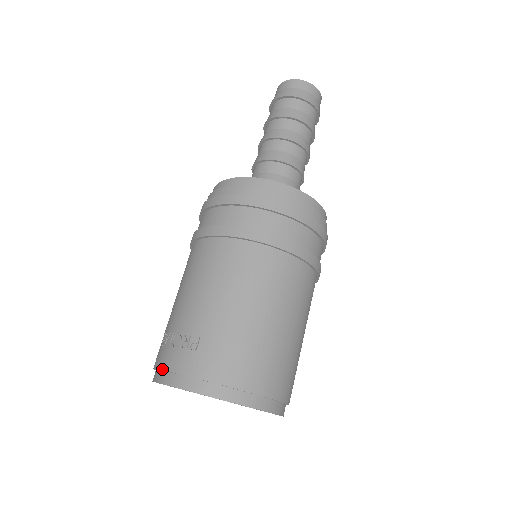
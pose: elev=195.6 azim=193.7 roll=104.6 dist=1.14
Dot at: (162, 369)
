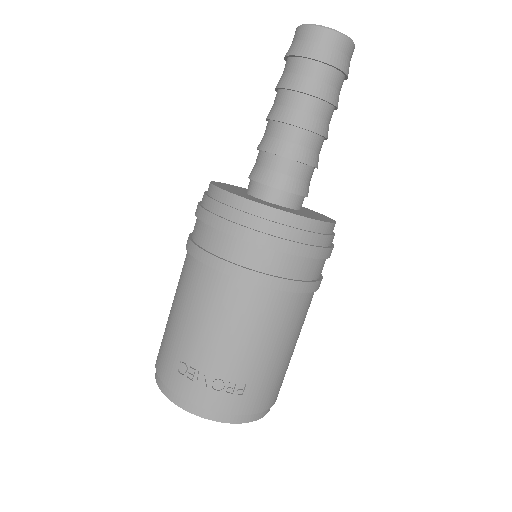
Dot at: (201, 407)
